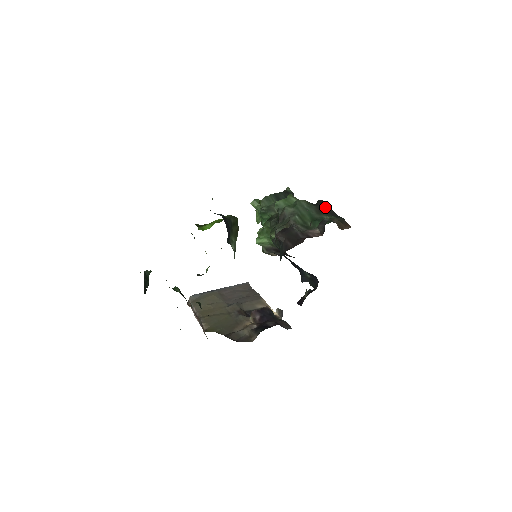
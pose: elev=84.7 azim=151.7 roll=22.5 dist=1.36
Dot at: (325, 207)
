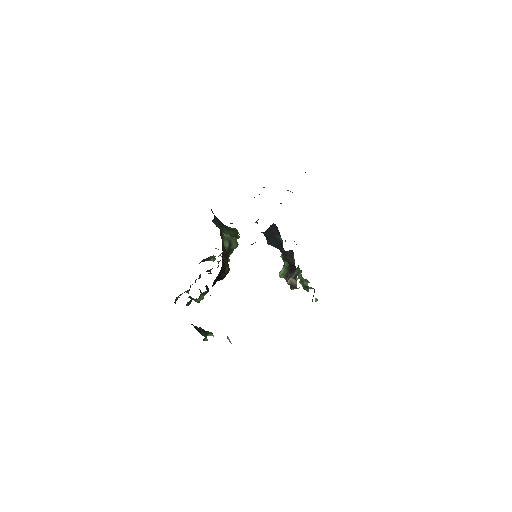
Dot at: occluded
